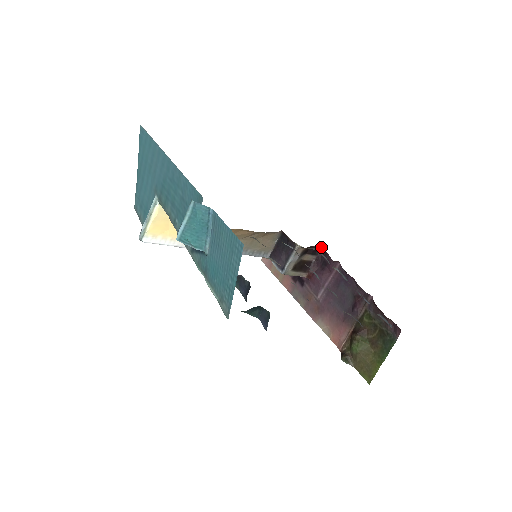
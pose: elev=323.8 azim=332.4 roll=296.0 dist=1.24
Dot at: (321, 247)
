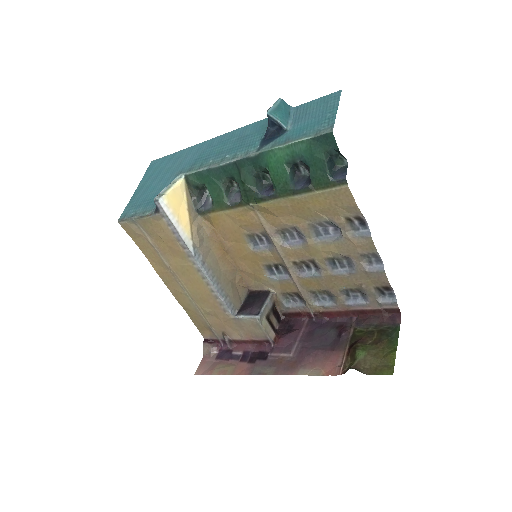
Dot at: (283, 316)
